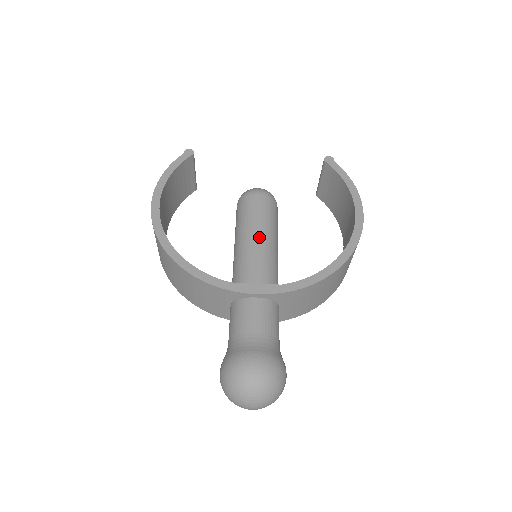
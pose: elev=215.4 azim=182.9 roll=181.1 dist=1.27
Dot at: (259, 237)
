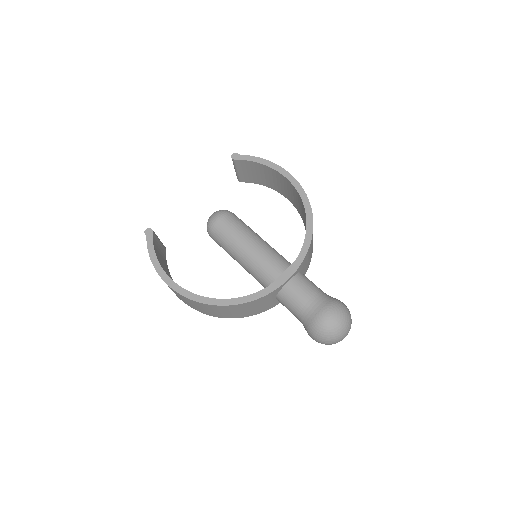
Dot at: (251, 245)
